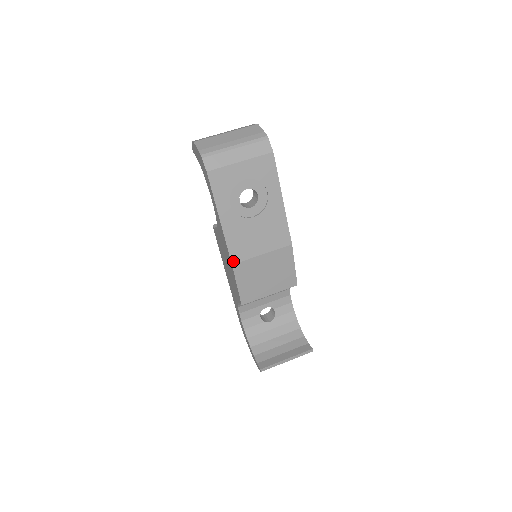
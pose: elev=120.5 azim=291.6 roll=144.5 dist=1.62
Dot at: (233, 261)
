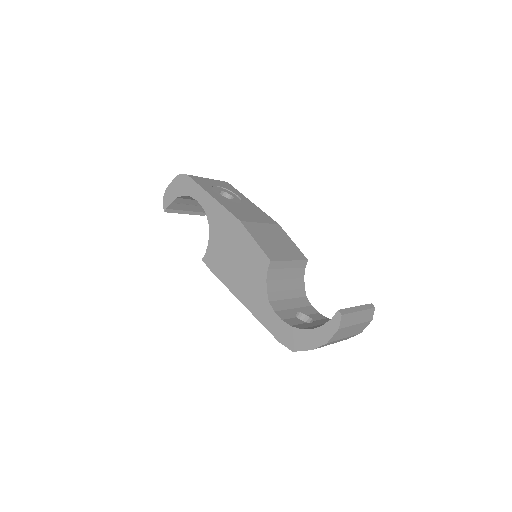
Dot at: (239, 220)
